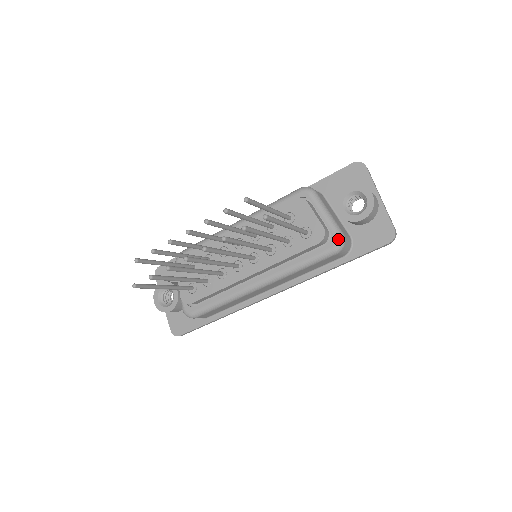
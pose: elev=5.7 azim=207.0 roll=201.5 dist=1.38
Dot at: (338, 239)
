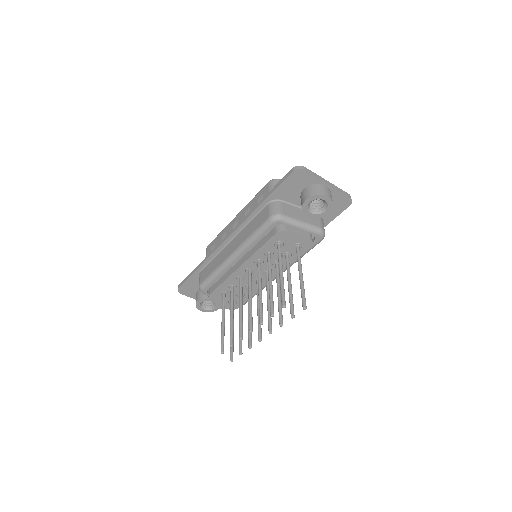
Dot at: (321, 235)
